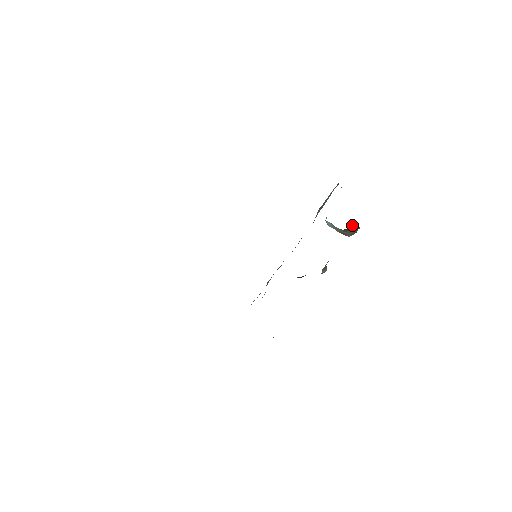
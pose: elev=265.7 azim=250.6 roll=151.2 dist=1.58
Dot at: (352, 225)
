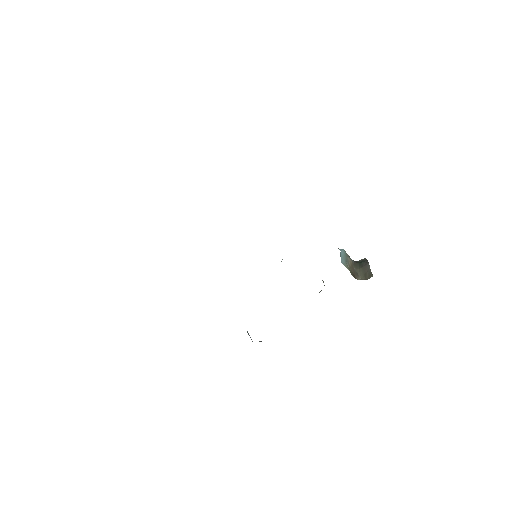
Dot at: (366, 264)
